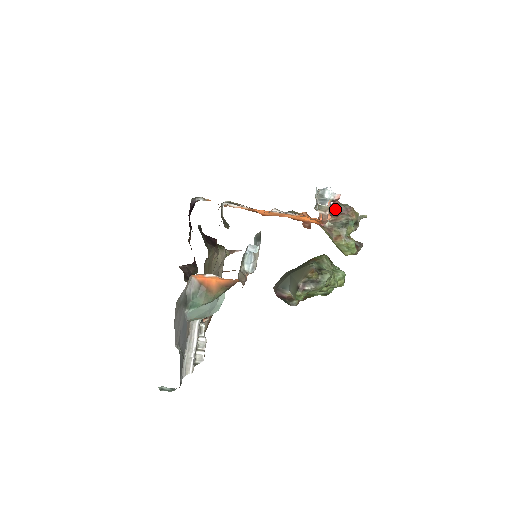
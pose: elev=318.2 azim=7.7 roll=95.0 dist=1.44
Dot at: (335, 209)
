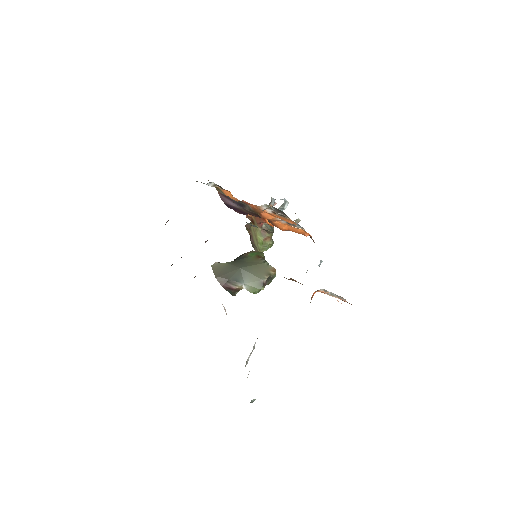
Dot at: occluded
